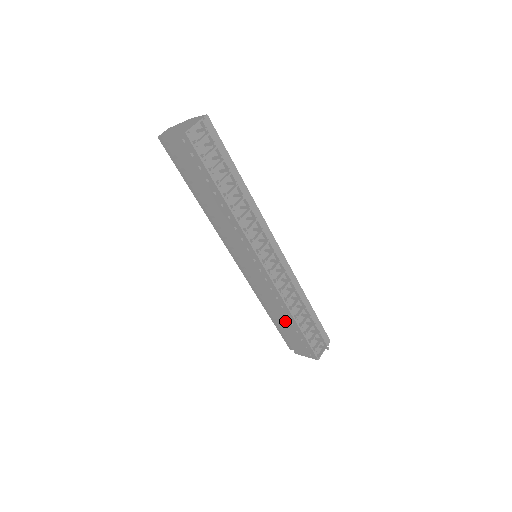
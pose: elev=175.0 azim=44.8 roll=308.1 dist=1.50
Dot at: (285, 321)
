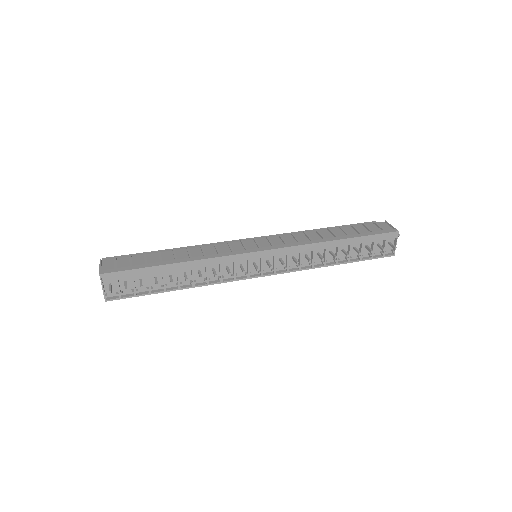
Dot at: occluded
